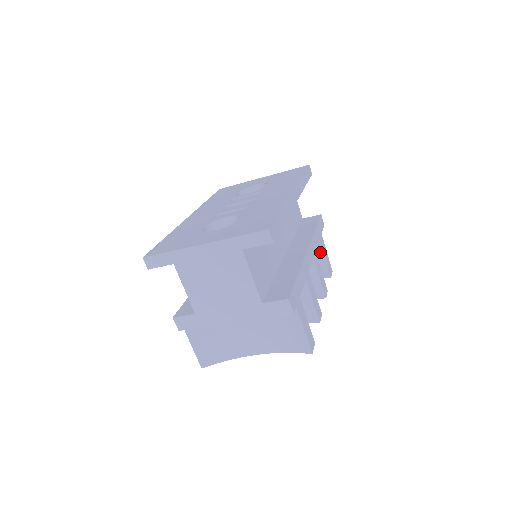
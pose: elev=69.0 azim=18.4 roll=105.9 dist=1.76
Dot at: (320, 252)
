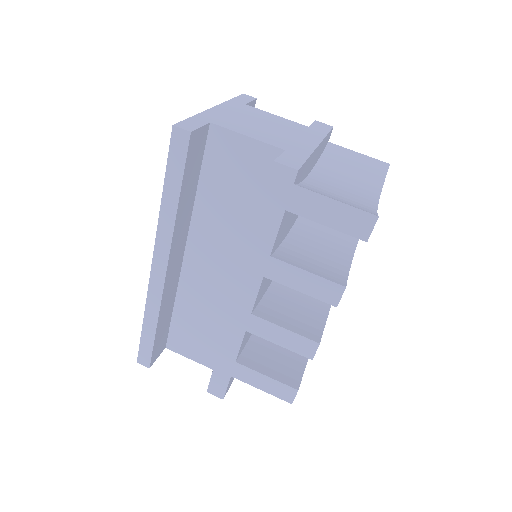
Dot at: occluded
